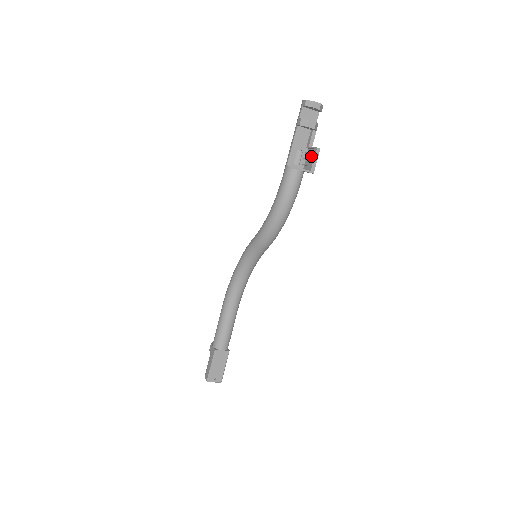
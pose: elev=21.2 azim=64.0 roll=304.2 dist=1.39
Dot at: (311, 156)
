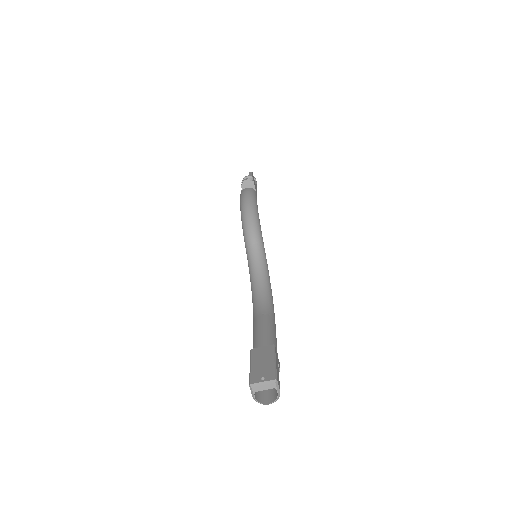
Dot at: occluded
